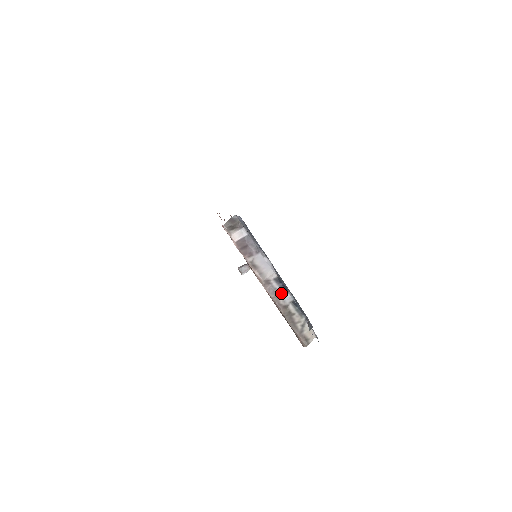
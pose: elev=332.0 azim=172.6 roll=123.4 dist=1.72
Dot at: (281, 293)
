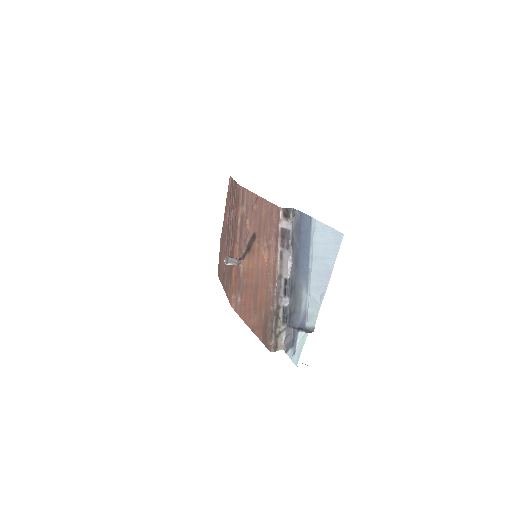
Dot at: (282, 294)
